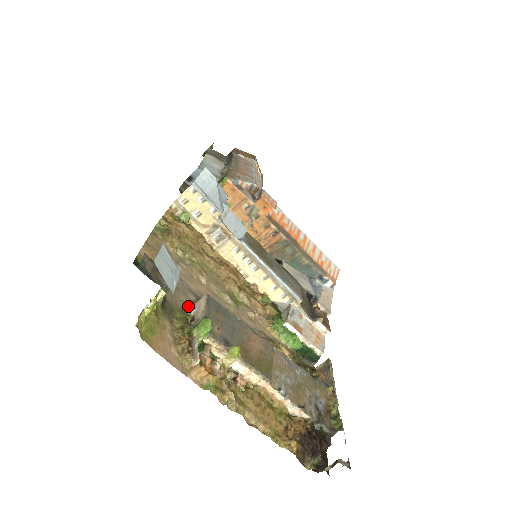
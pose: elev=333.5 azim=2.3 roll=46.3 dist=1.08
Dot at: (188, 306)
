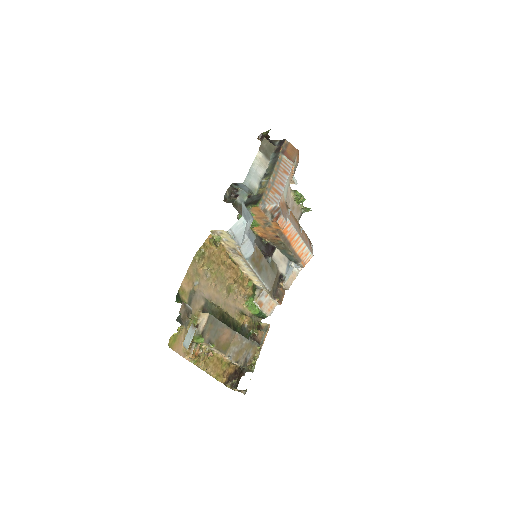
Dot at: (198, 313)
